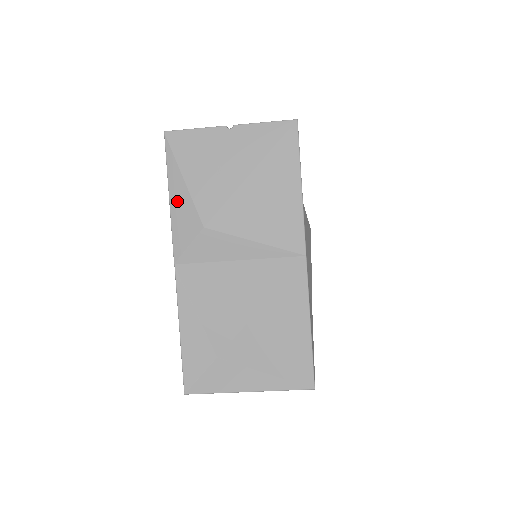
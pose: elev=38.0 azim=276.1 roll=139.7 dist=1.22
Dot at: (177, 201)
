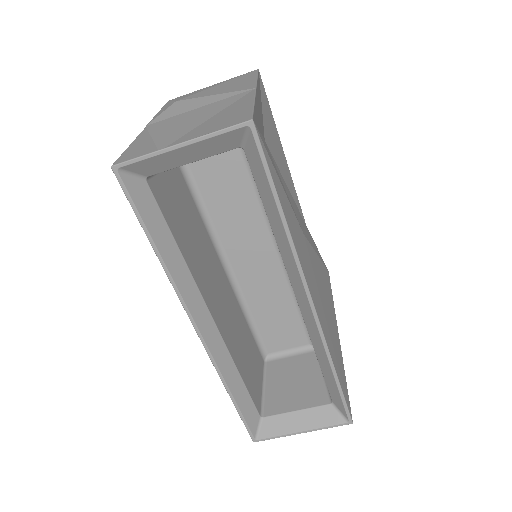
Dot at: occluded
